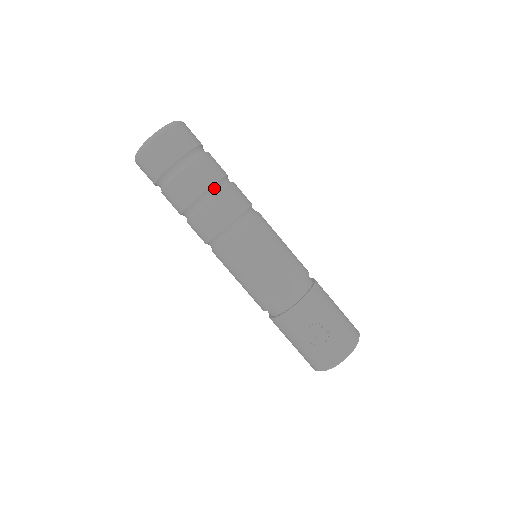
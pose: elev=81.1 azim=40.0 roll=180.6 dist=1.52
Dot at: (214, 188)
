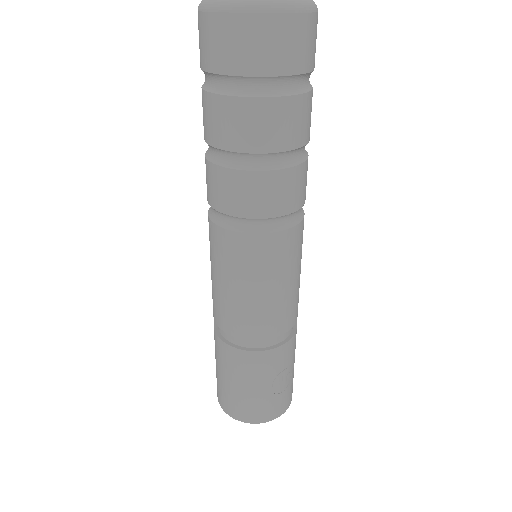
Dot at: occluded
